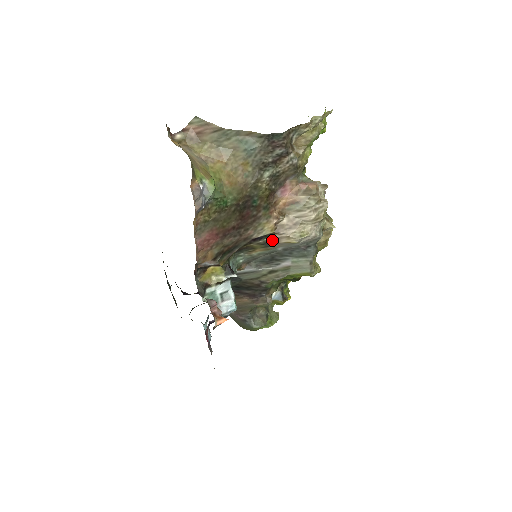
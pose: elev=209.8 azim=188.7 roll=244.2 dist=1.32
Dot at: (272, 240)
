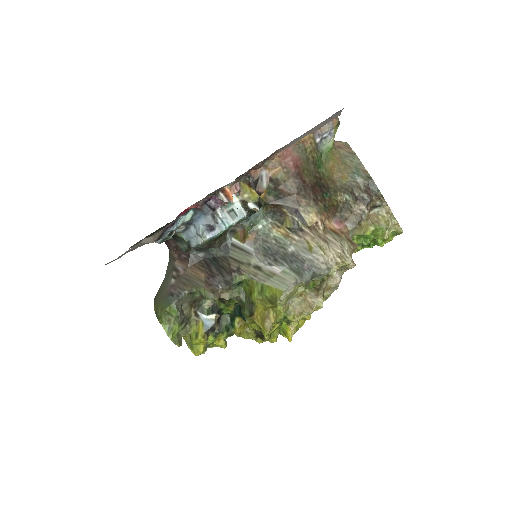
Dot at: (301, 229)
